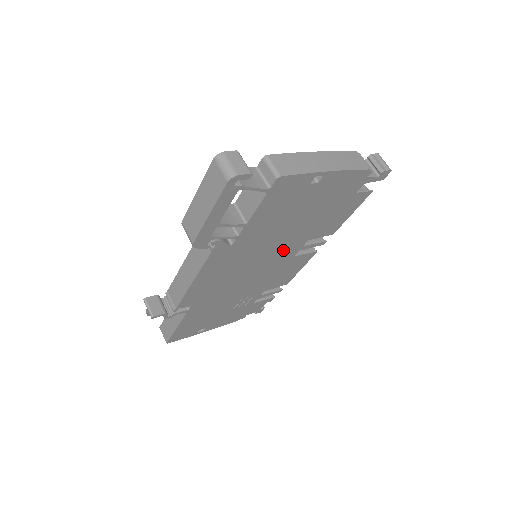
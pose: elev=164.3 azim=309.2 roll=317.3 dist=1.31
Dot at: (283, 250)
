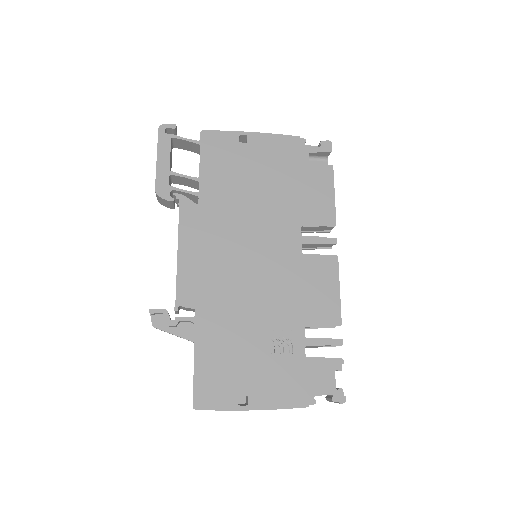
Dot at: (275, 235)
